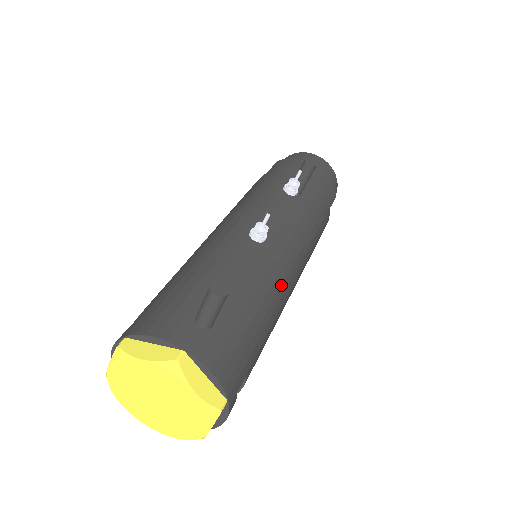
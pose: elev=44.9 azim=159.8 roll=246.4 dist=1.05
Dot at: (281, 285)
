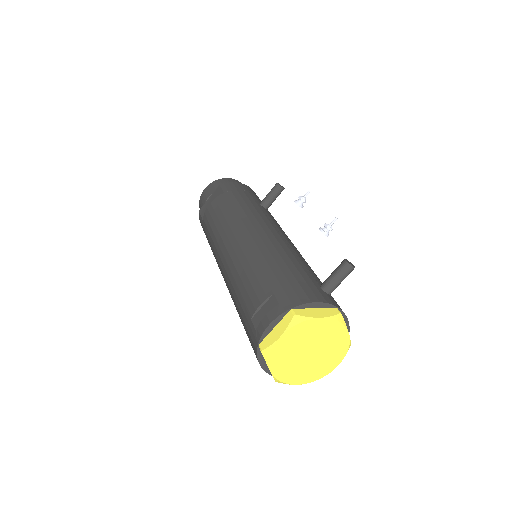
Dot at: occluded
